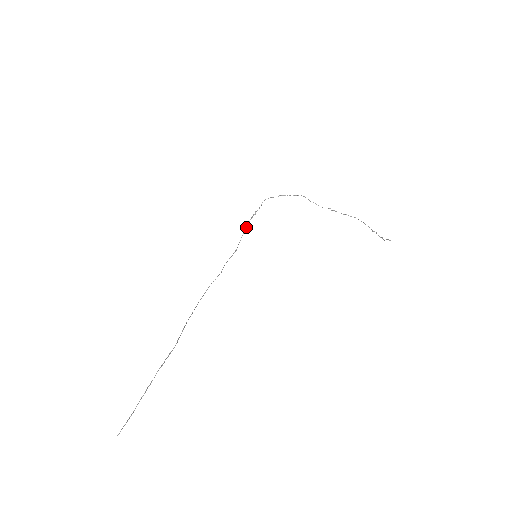
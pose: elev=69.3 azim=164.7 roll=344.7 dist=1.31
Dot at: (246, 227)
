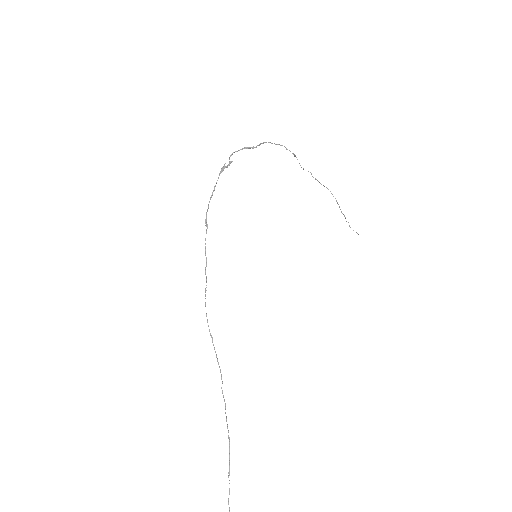
Dot at: occluded
